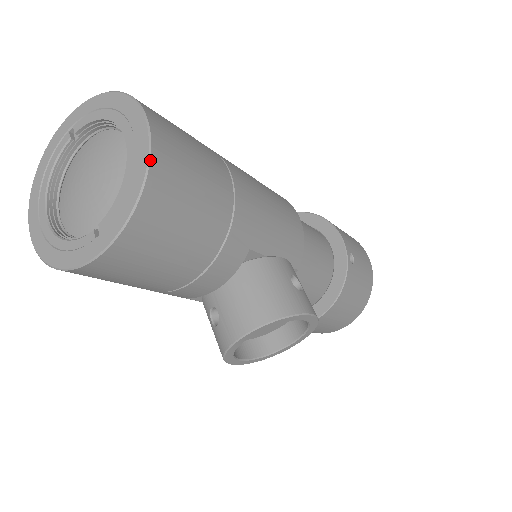
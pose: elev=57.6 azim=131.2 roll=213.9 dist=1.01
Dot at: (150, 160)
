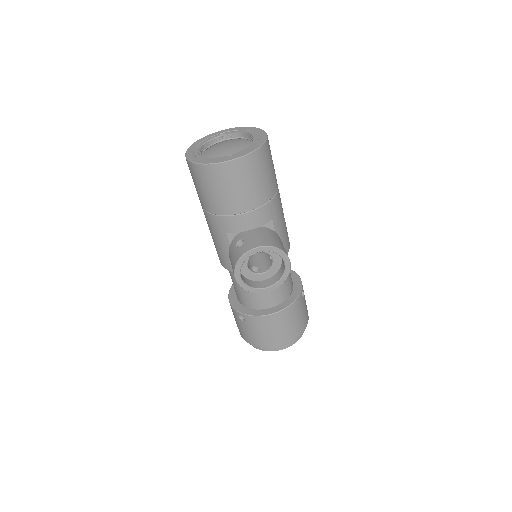
Dot at: (265, 142)
